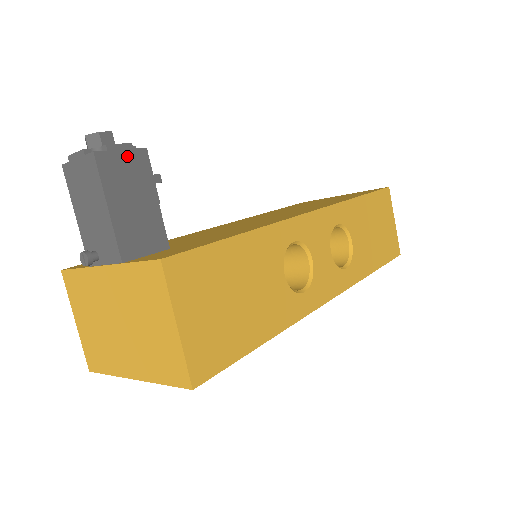
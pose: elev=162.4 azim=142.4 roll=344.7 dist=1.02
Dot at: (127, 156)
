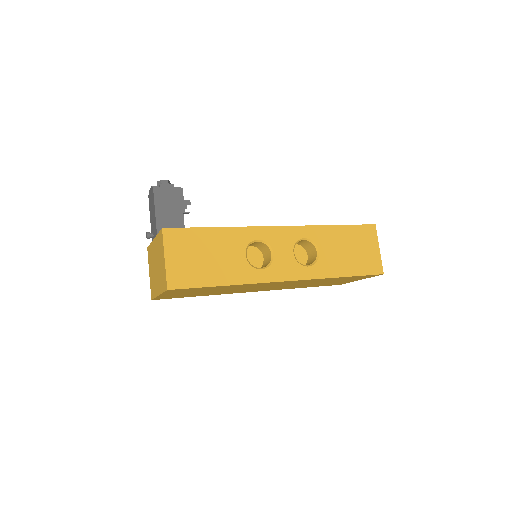
Dot at: (170, 190)
